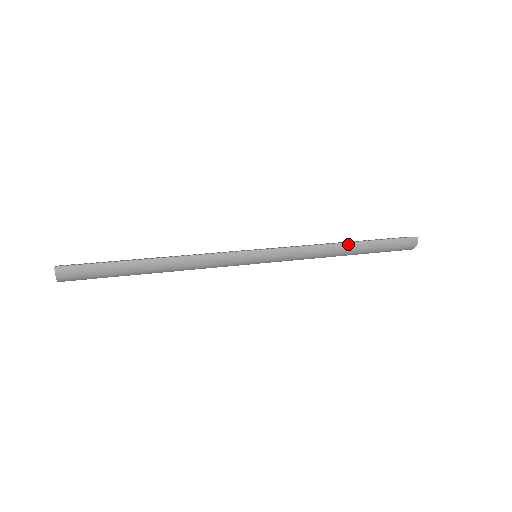
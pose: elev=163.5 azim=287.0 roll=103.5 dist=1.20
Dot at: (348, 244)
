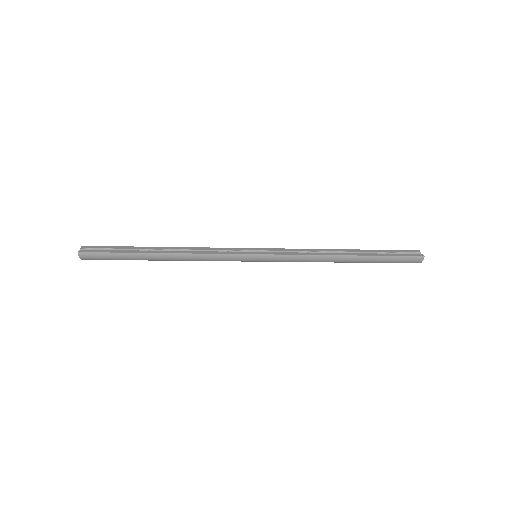
Dot at: (347, 257)
